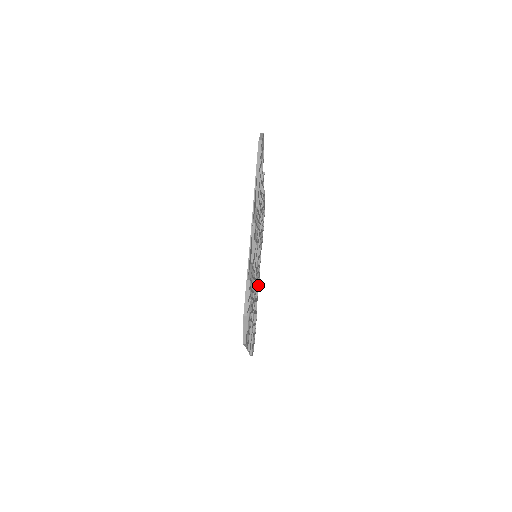
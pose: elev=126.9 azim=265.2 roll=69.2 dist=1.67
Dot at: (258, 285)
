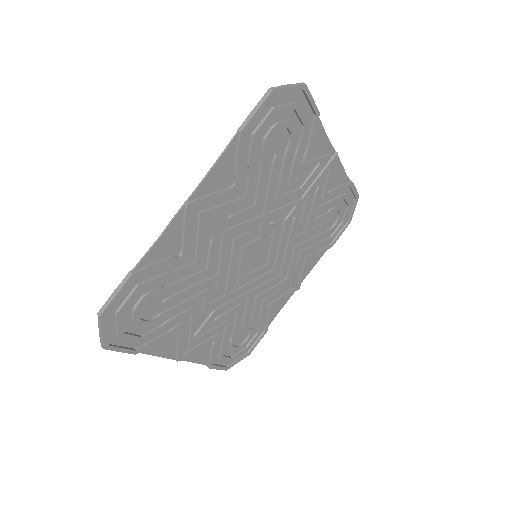
Dot at: (283, 296)
